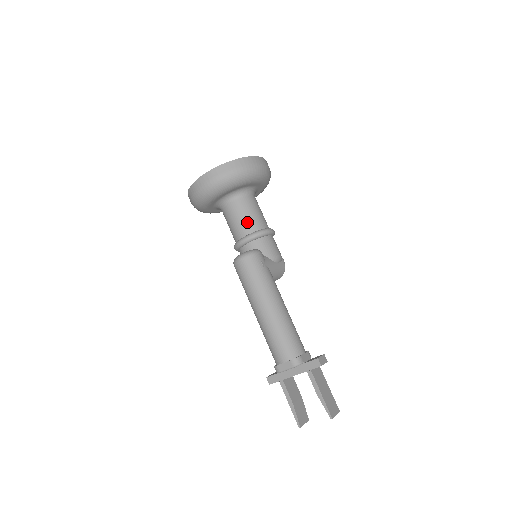
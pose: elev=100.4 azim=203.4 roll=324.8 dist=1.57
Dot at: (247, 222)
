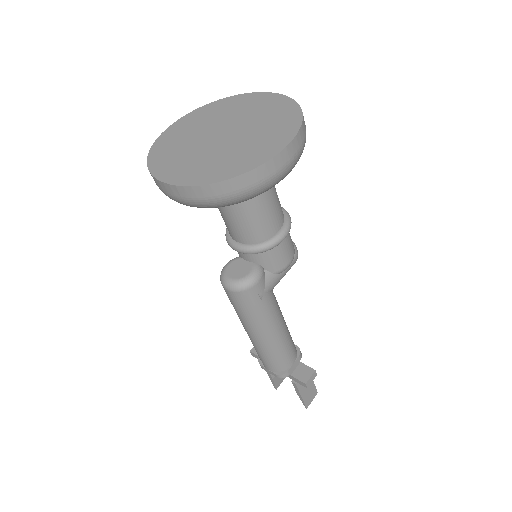
Dot at: (247, 230)
